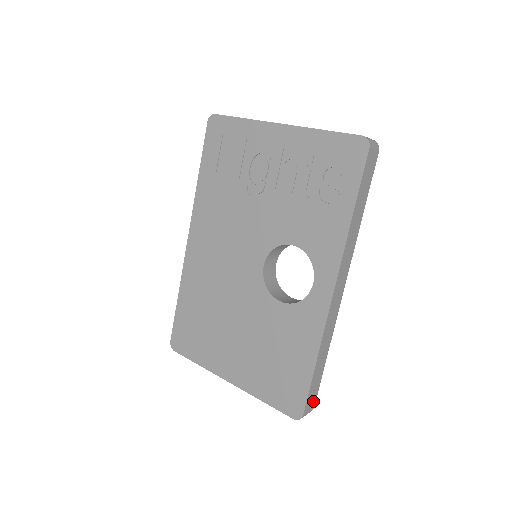
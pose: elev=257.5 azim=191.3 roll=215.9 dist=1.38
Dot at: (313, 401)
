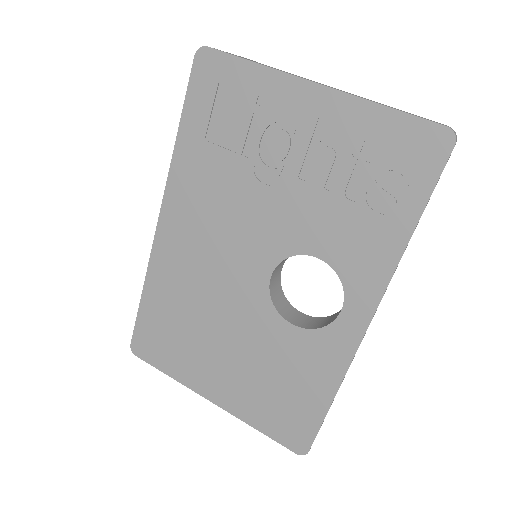
Dot at: occluded
